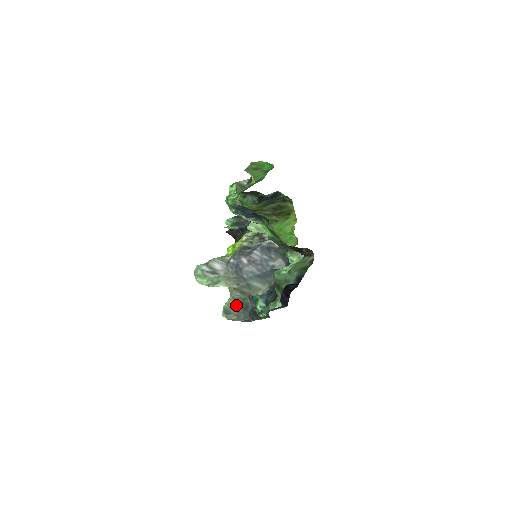
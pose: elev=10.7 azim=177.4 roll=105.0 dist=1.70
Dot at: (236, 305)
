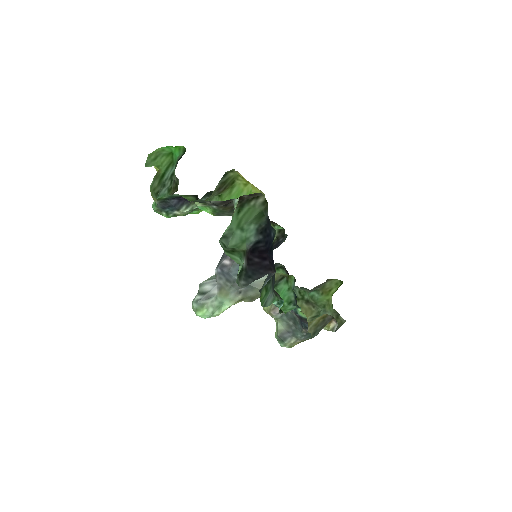
Dot at: (285, 325)
